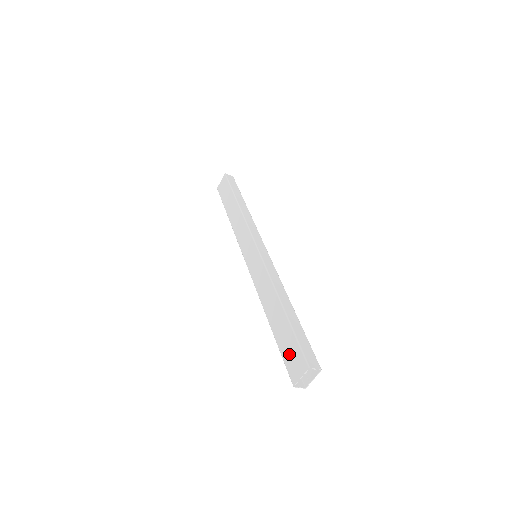
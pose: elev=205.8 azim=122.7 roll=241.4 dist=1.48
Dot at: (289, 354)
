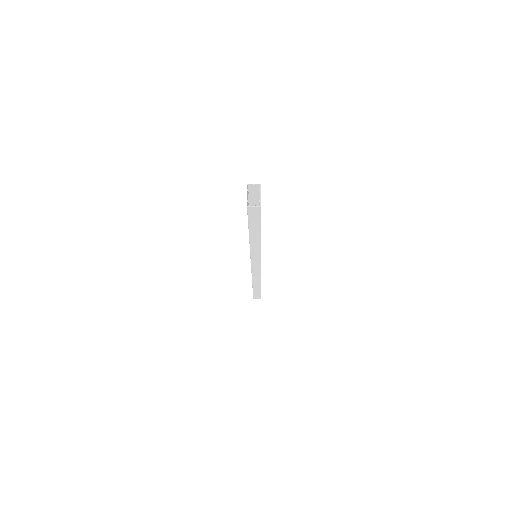
Dot at: occluded
